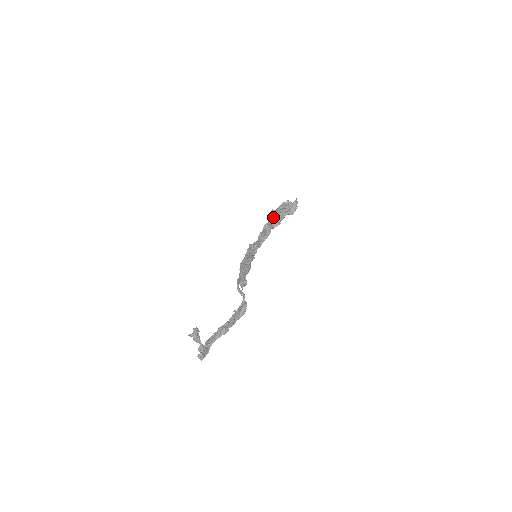
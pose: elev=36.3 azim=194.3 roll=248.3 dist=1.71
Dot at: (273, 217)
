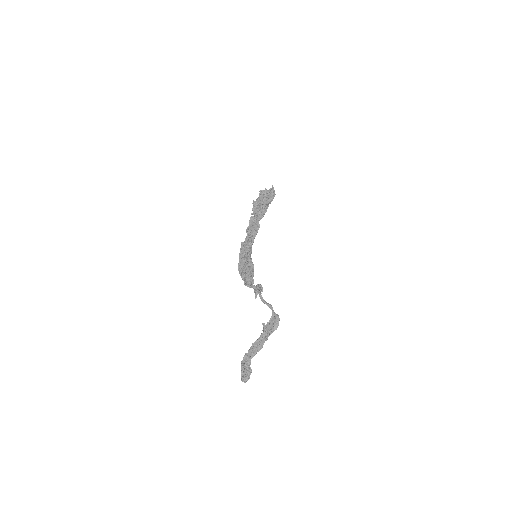
Dot at: (256, 208)
